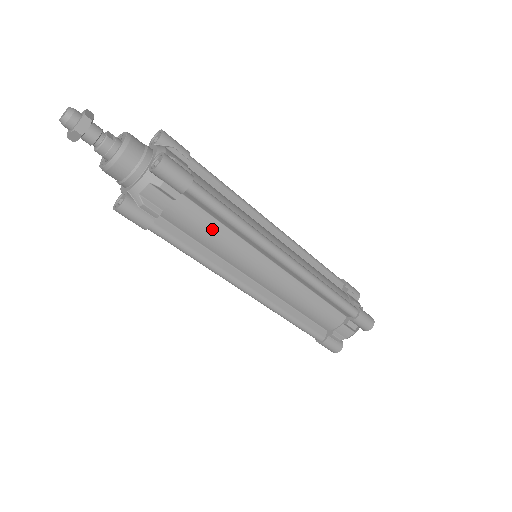
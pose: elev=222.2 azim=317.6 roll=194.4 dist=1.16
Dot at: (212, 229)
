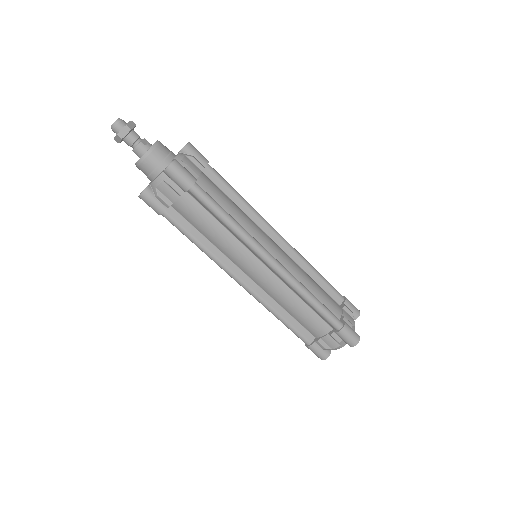
Dot at: (211, 225)
